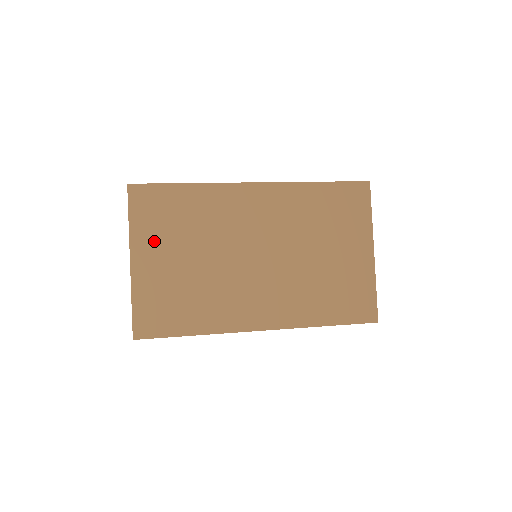
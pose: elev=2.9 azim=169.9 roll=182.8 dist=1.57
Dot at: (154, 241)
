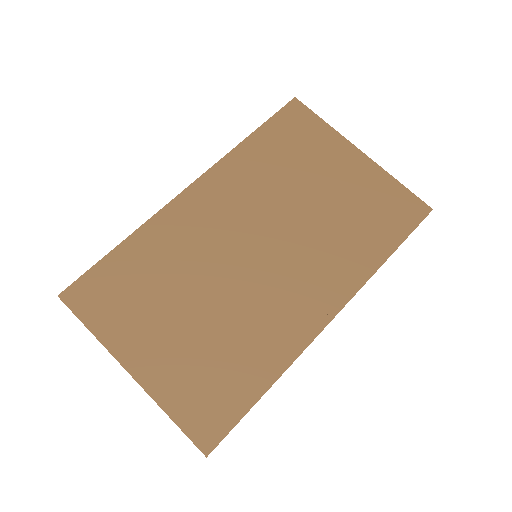
Dot at: (136, 329)
